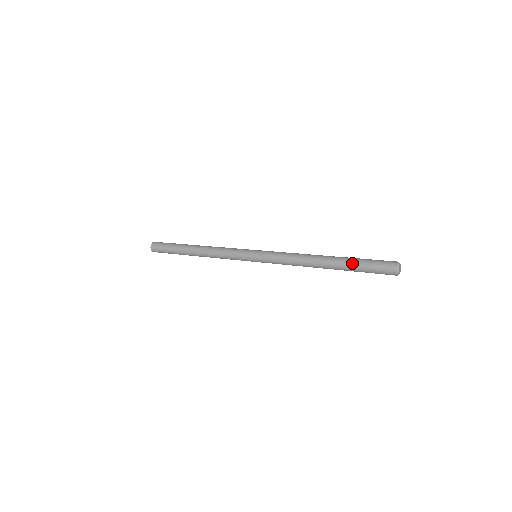
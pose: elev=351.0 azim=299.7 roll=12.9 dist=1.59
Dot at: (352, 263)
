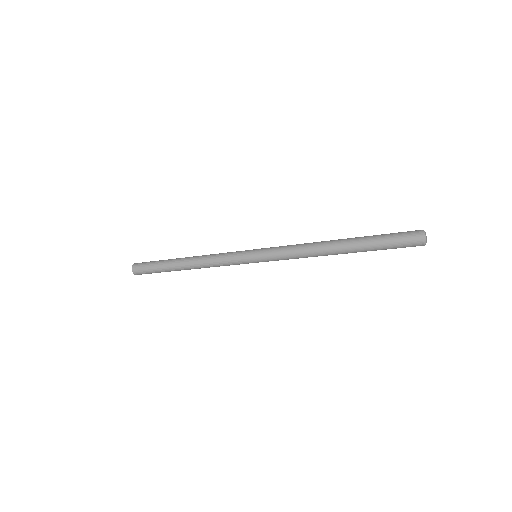
Dot at: (370, 237)
